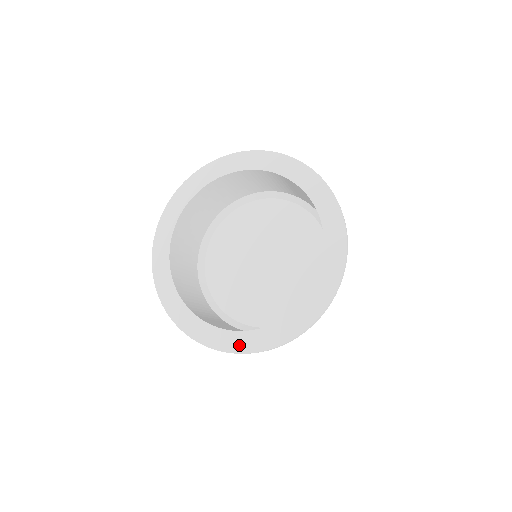
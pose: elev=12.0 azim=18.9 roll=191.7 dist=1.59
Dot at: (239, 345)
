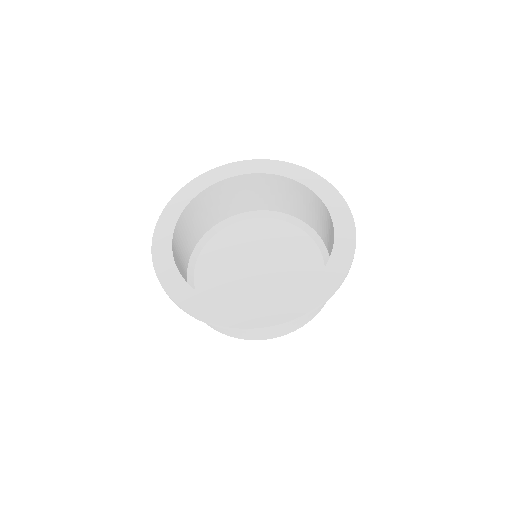
Dot at: (210, 314)
